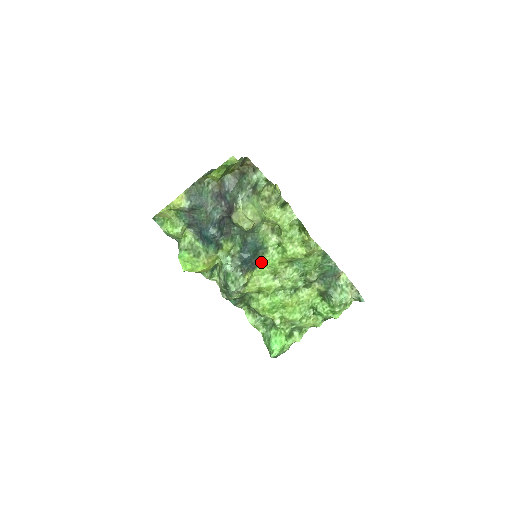
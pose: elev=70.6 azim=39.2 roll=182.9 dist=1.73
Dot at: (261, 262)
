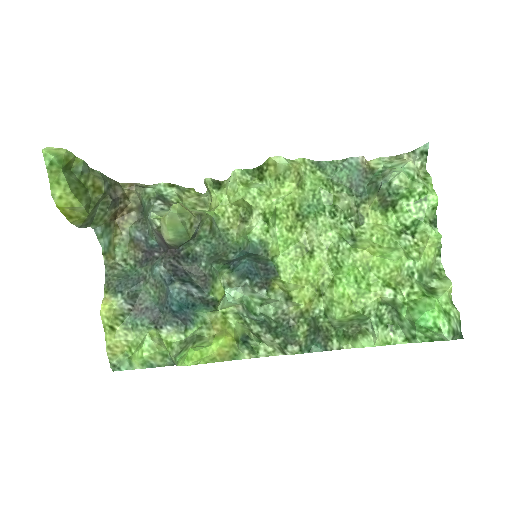
Dot at: (274, 259)
